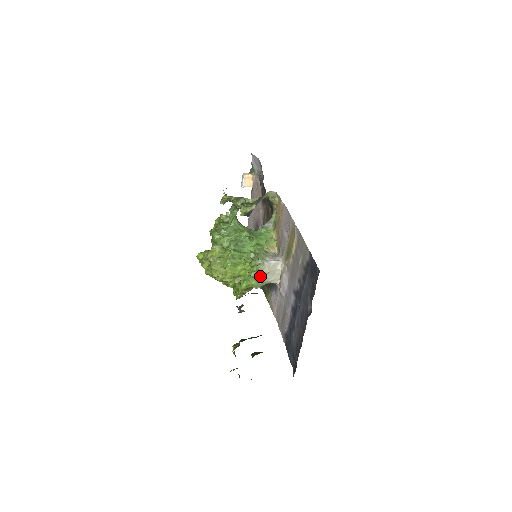
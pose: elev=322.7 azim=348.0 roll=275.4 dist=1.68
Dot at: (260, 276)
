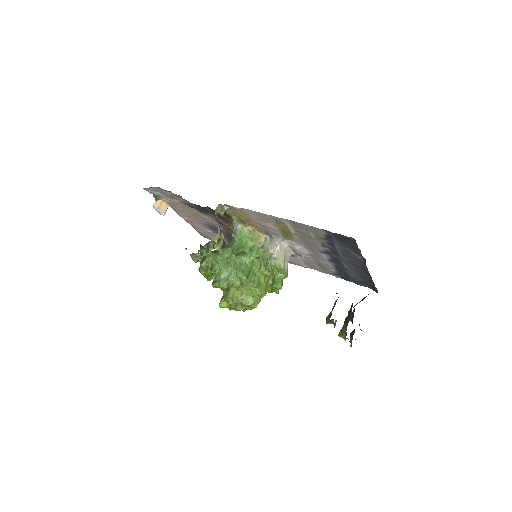
Dot at: (283, 268)
